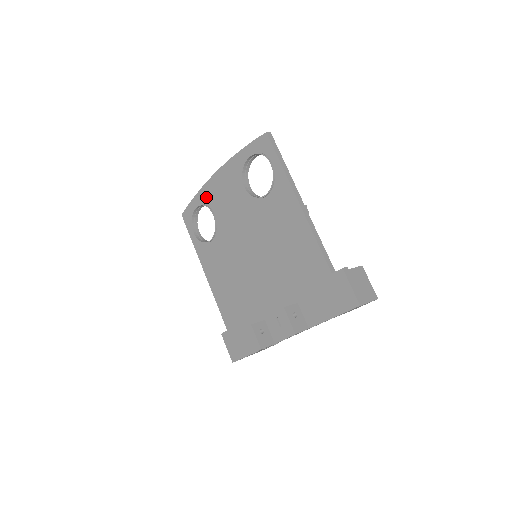
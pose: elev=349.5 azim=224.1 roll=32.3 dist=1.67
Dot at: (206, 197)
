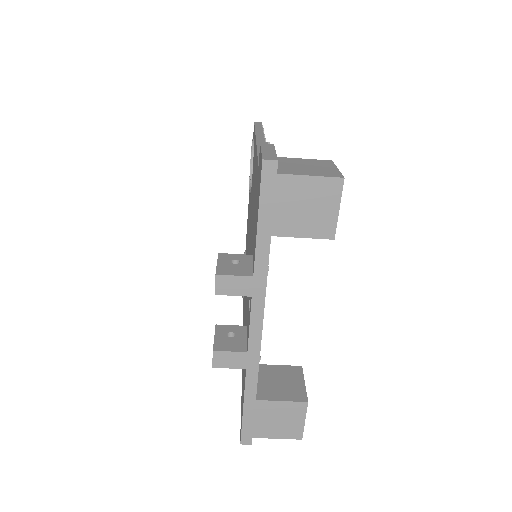
Dot at: occluded
